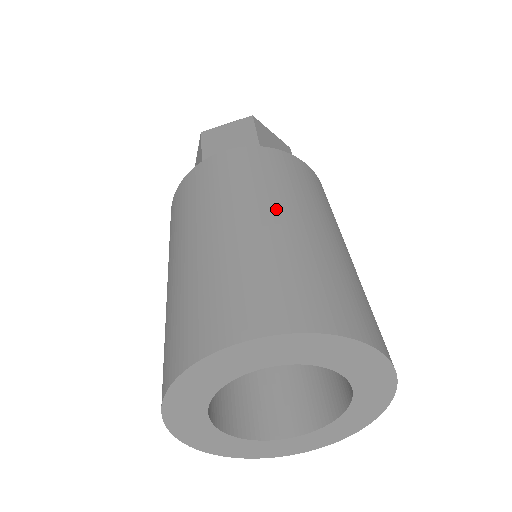
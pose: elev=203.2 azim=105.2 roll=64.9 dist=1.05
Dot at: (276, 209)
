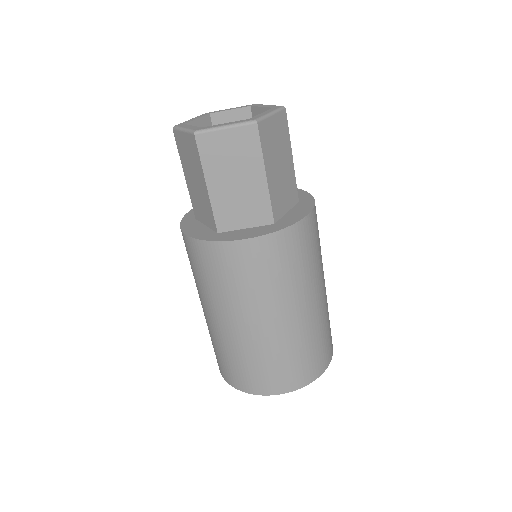
Dot at: (221, 316)
